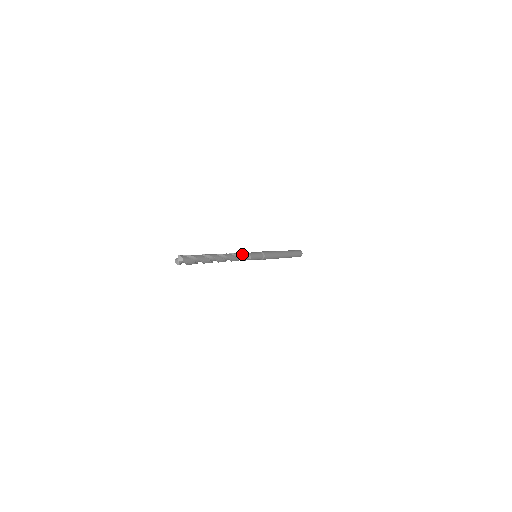
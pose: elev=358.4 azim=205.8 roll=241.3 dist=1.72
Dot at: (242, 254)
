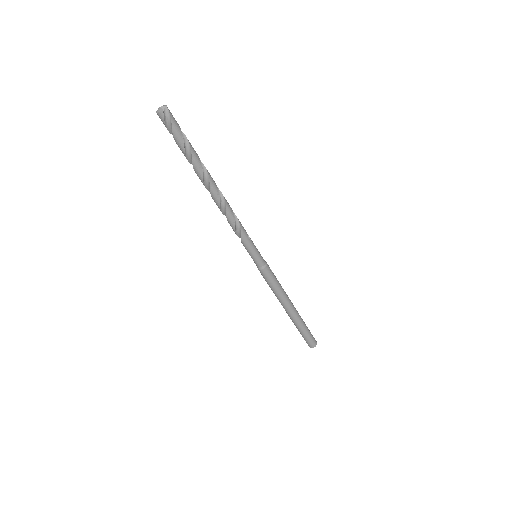
Dot at: (237, 220)
